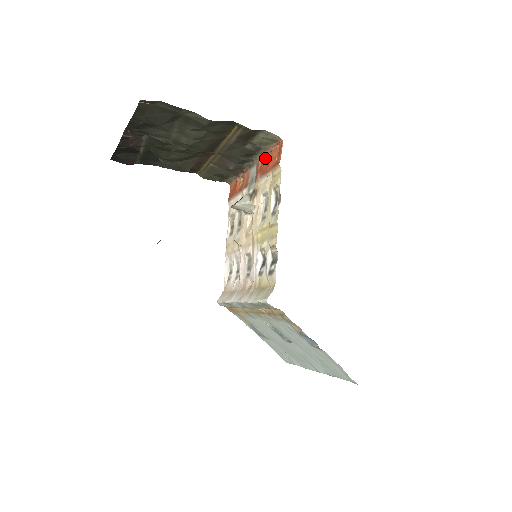
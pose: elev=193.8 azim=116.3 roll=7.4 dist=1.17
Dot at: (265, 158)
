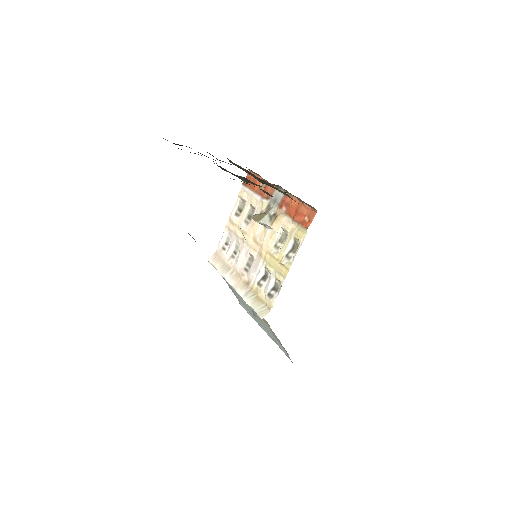
Dot at: occluded
